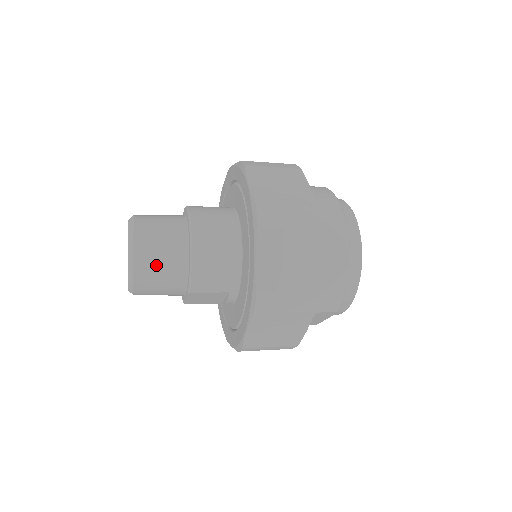
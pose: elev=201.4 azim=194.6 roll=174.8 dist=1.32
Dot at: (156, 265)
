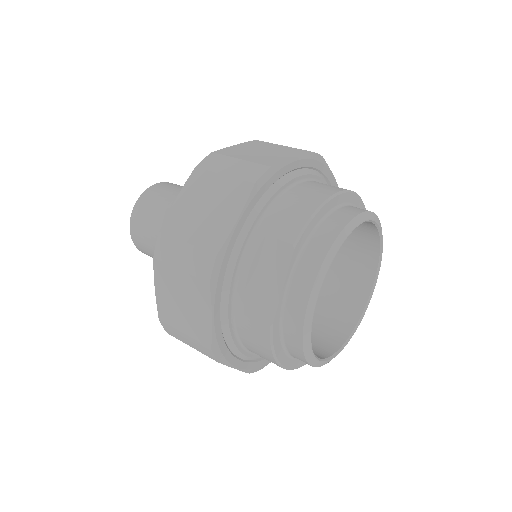
Dot at: (165, 190)
